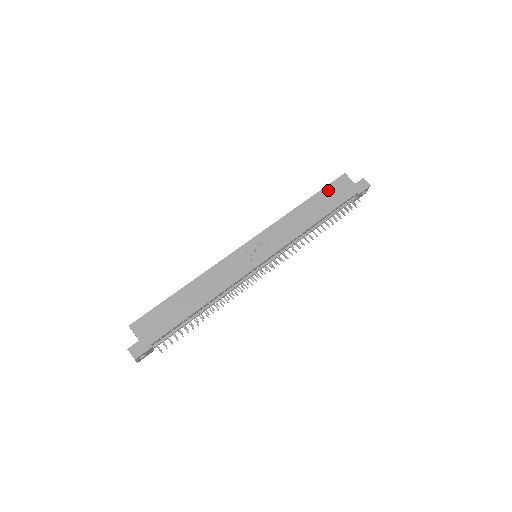
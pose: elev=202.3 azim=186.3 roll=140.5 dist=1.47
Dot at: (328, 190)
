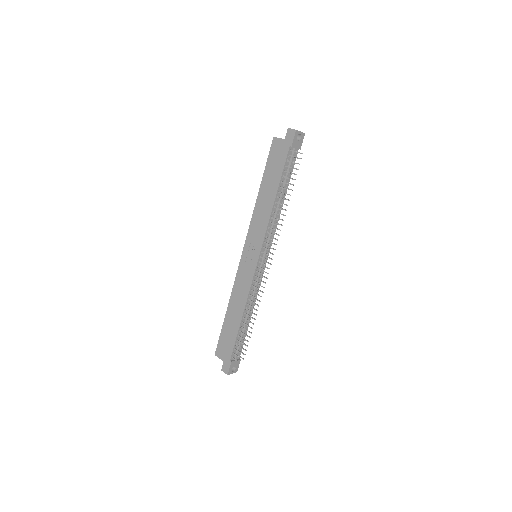
Dot at: (269, 164)
